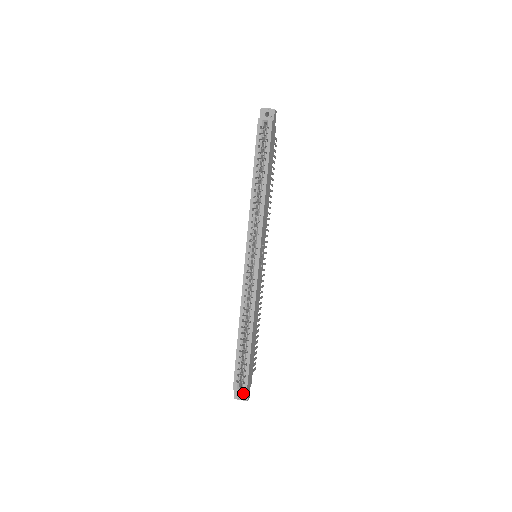
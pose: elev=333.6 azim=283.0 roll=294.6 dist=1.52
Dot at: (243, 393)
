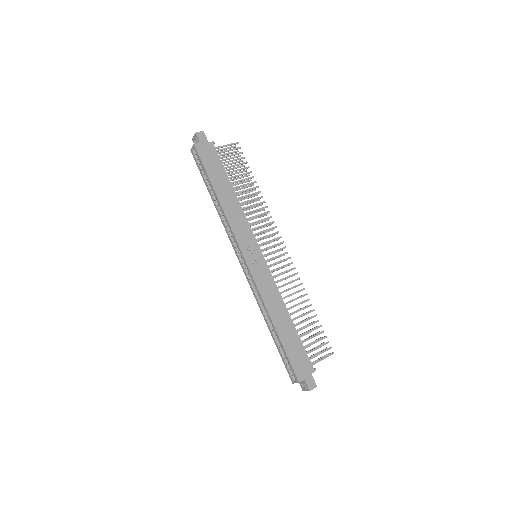
Dot at: (303, 384)
